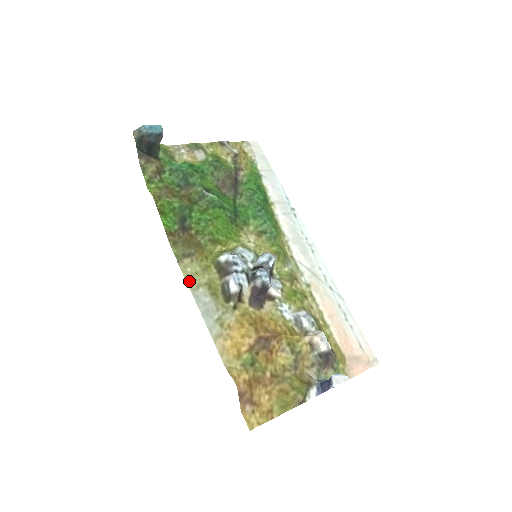
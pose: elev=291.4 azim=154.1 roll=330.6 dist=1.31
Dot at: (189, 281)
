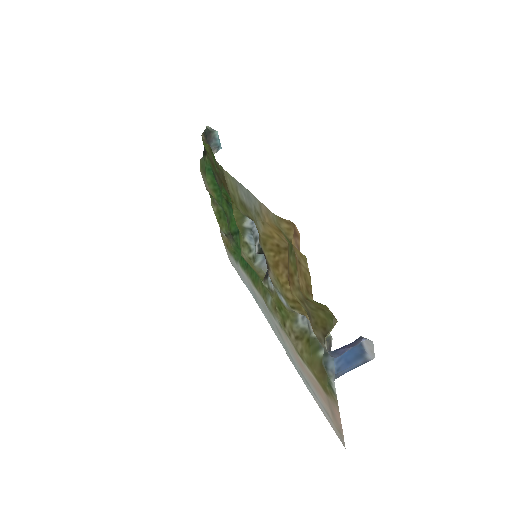
Dot at: (232, 179)
